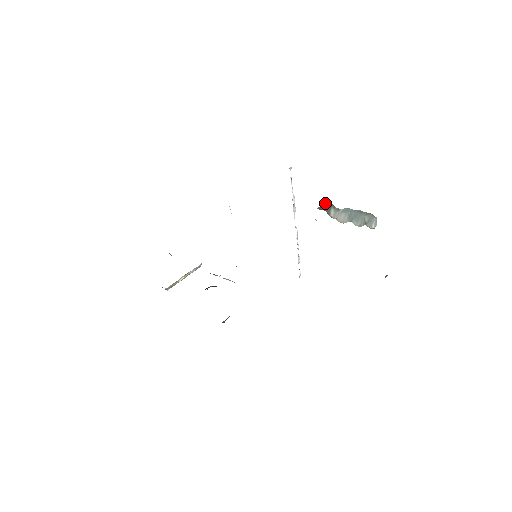
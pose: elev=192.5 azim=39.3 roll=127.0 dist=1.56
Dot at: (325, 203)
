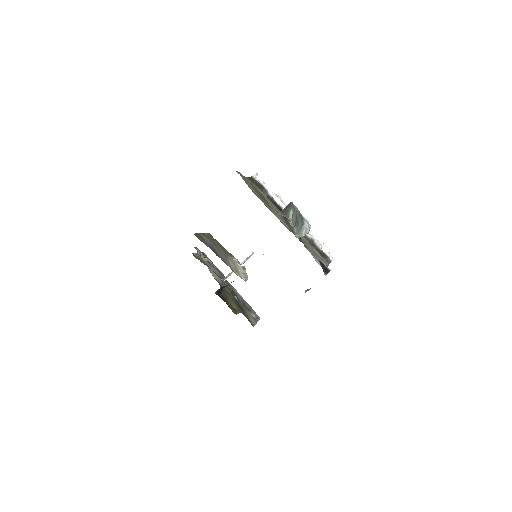
Dot at: (289, 203)
